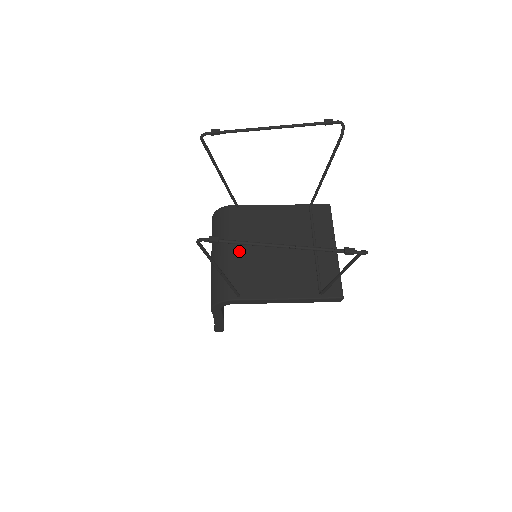
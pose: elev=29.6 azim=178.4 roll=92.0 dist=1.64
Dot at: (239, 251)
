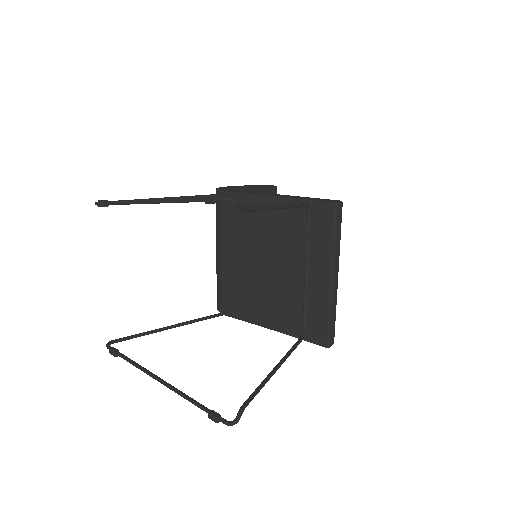
Dot at: (229, 259)
